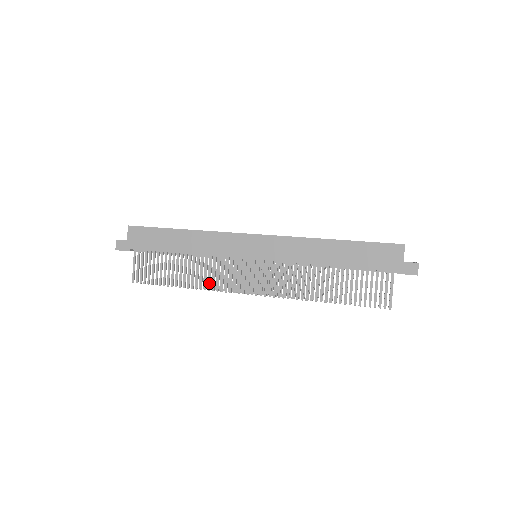
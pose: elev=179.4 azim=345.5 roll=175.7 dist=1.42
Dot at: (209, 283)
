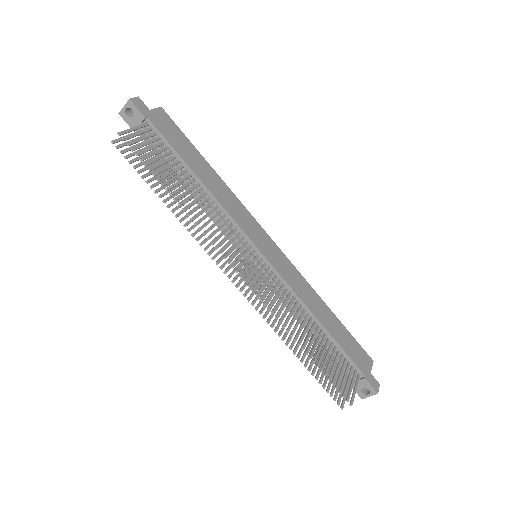
Dot at: (205, 224)
